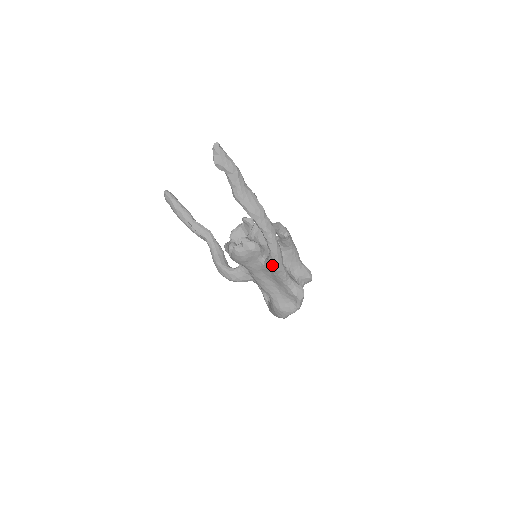
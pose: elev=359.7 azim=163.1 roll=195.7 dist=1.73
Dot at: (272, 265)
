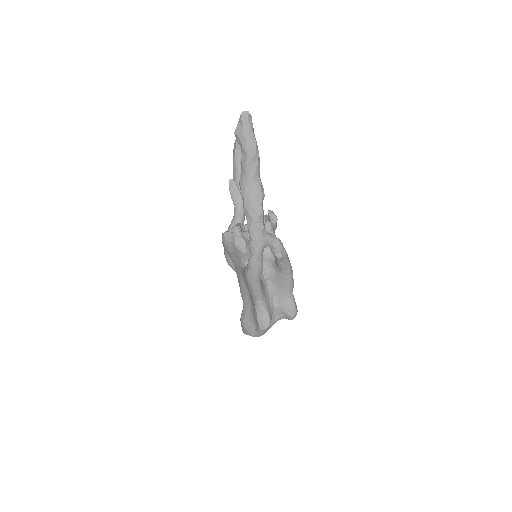
Dot at: (245, 275)
